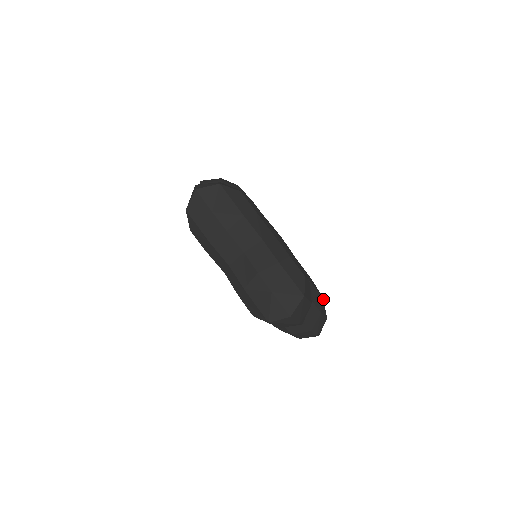
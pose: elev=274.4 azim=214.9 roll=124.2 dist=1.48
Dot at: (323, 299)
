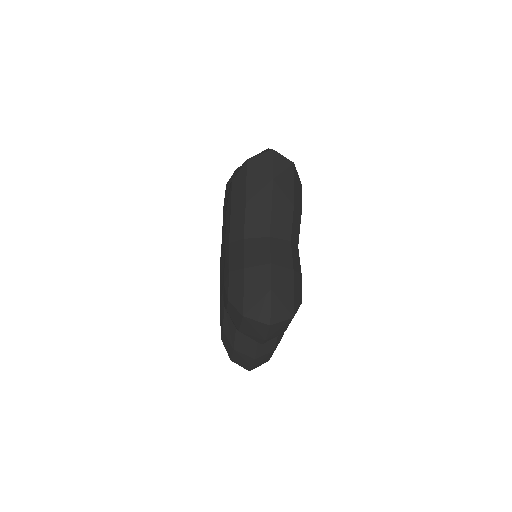
Dot at: occluded
